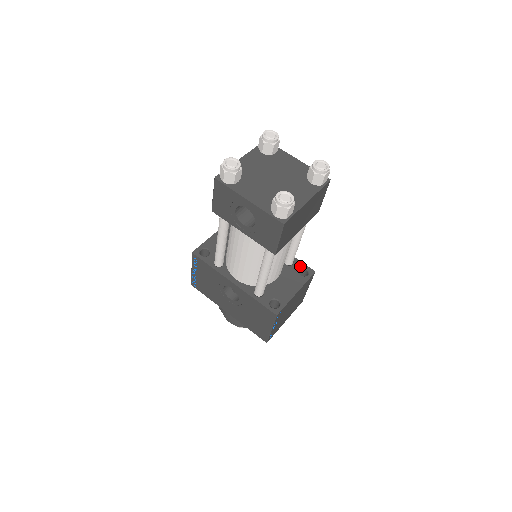
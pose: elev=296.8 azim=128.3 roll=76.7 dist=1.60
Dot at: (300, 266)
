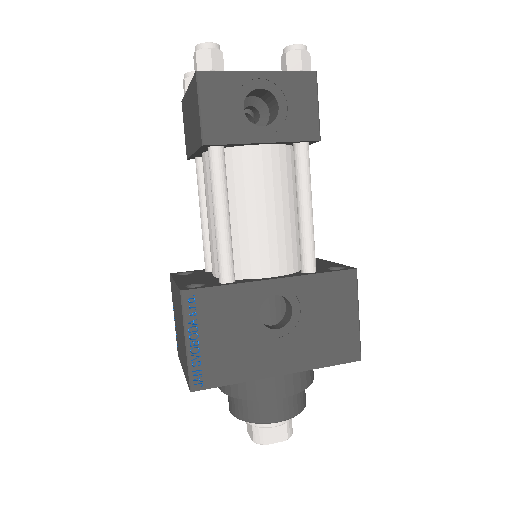
Dot at: occluded
